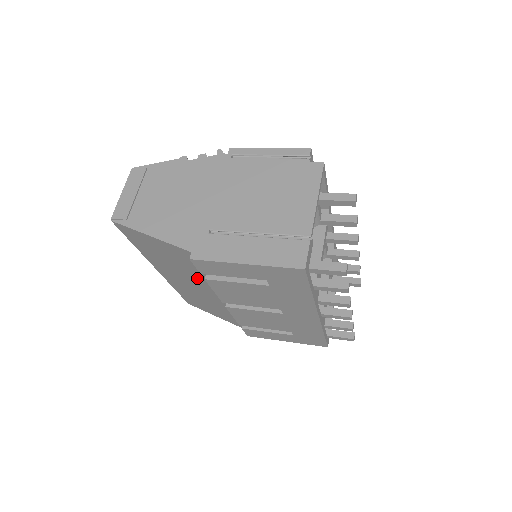
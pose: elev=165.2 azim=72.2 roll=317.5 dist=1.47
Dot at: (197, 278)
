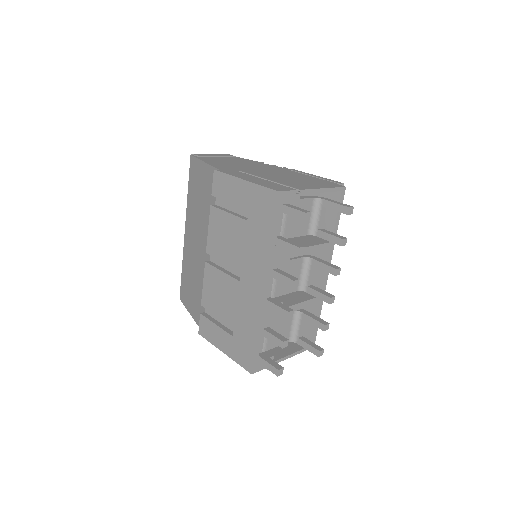
Dot at: (206, 224)
